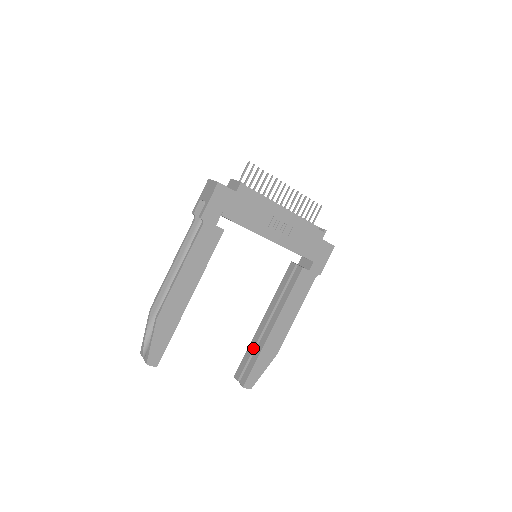
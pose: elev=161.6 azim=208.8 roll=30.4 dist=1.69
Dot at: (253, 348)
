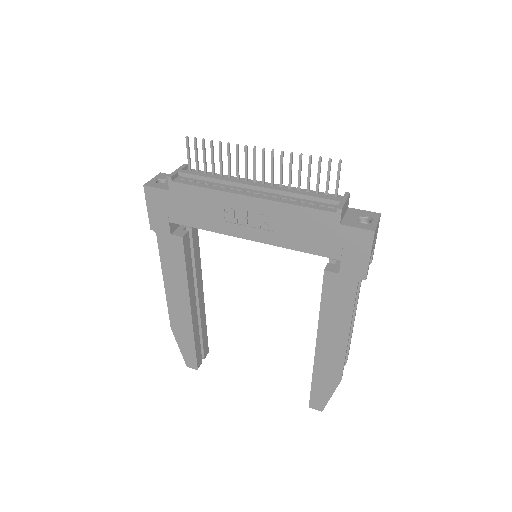
Dot at: occluded
